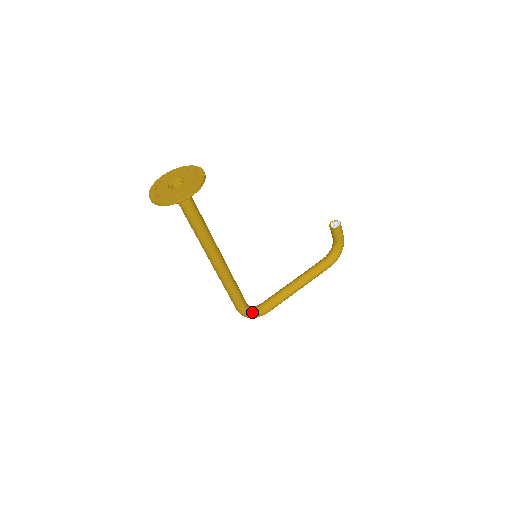
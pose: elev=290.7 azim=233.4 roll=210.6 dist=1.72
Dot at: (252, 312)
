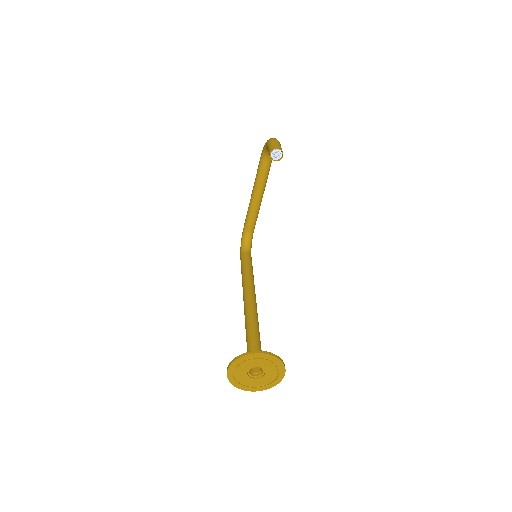
Dot at: occluded
